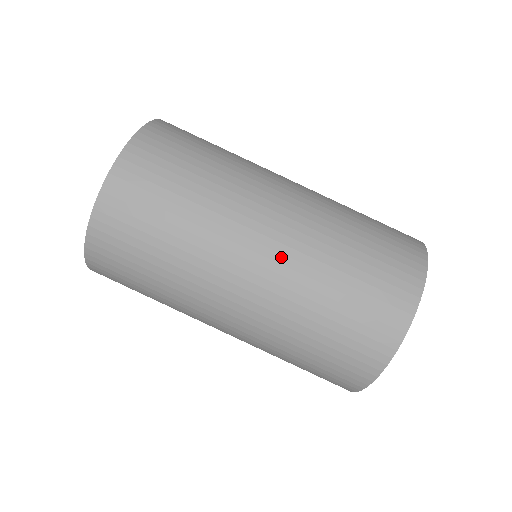
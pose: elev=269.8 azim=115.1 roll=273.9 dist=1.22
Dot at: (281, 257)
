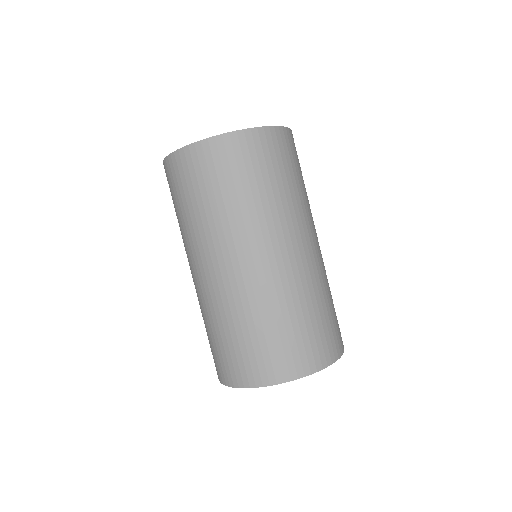
Dot at: (301, 265)
